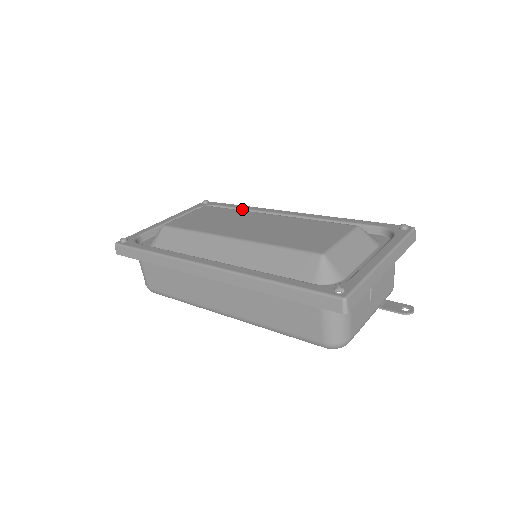
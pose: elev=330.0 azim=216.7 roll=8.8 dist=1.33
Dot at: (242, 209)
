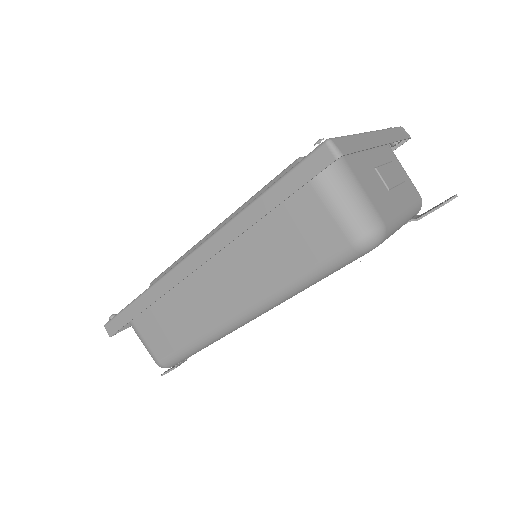
Dot at: occluded
